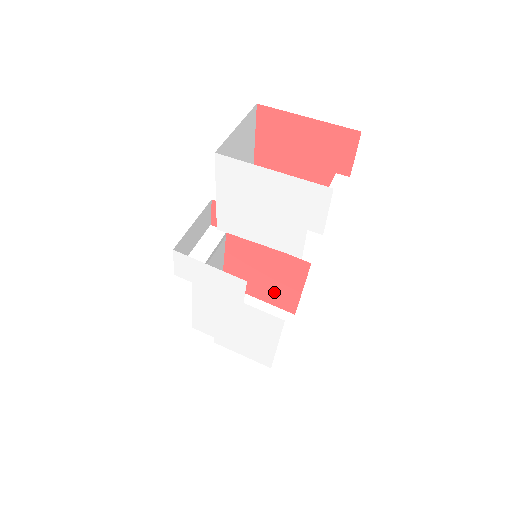
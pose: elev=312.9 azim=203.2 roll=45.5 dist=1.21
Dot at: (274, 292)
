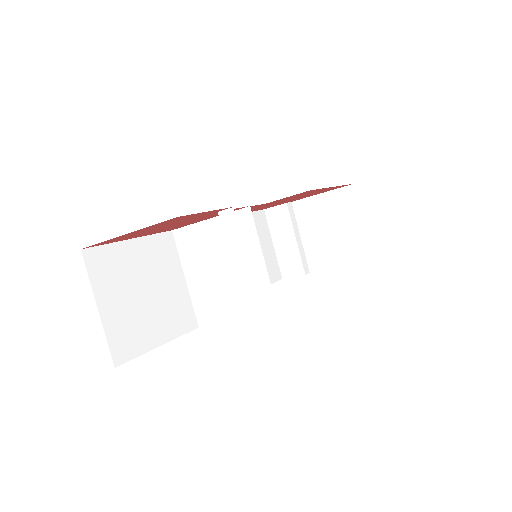
Dot at: occluded
